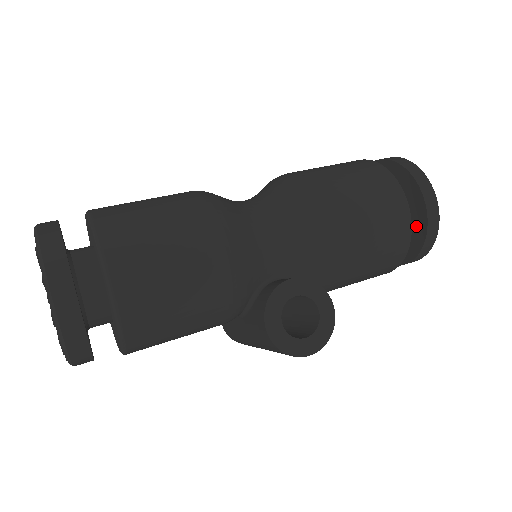
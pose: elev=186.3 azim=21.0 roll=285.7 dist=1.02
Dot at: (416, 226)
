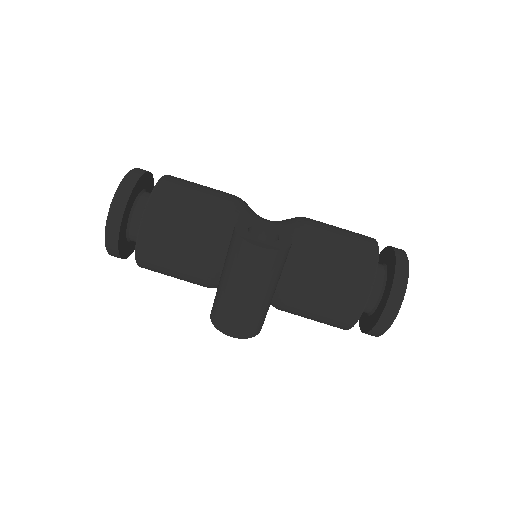
Dot at: (390, 273)
